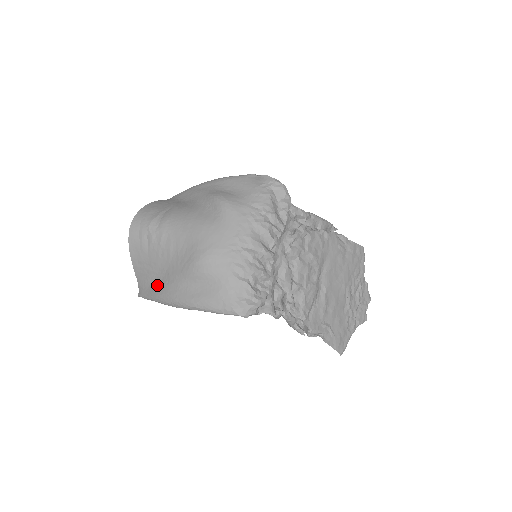
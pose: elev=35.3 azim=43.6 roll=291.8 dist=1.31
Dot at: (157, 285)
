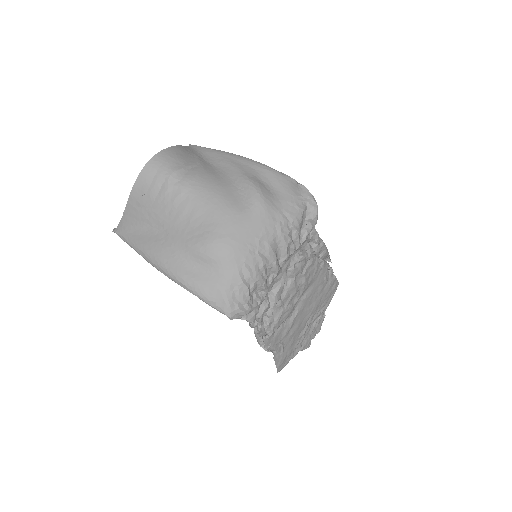
Dot at: (147, 237)
